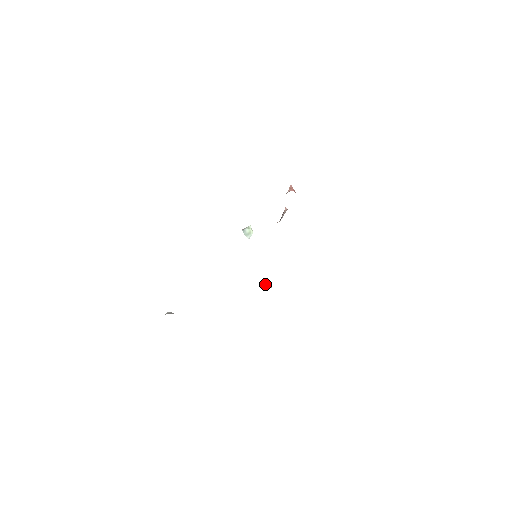
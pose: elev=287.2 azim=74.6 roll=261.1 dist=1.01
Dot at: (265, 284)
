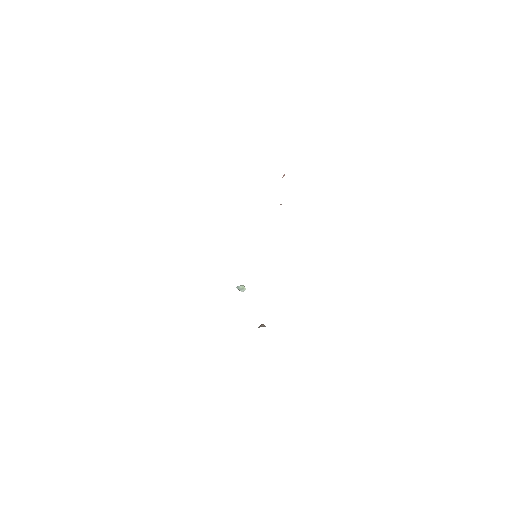
Dot at: (261, 326)
